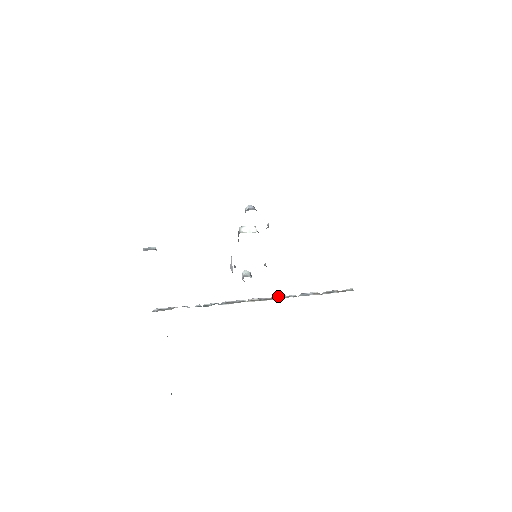
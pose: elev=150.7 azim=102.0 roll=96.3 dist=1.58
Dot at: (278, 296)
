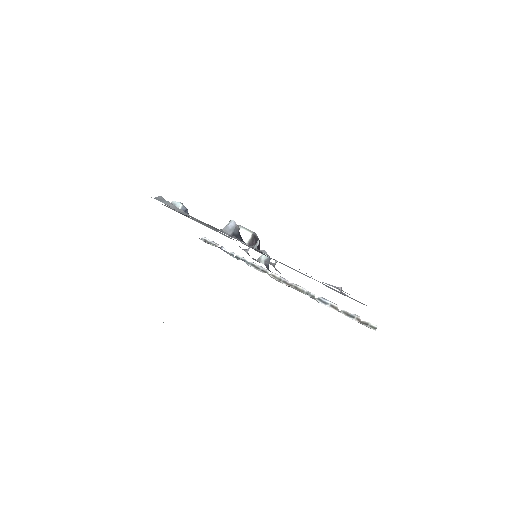
Dot at: (298, 286)
